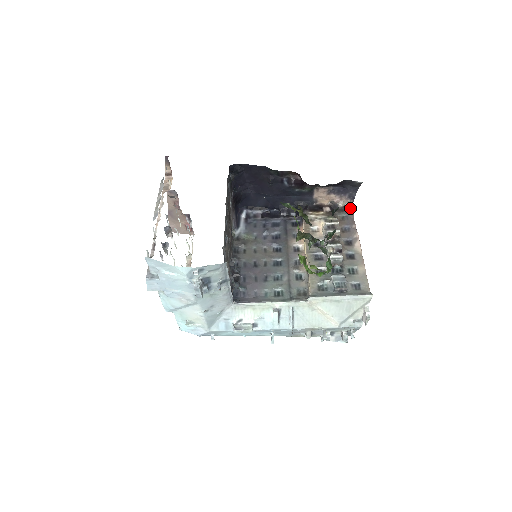
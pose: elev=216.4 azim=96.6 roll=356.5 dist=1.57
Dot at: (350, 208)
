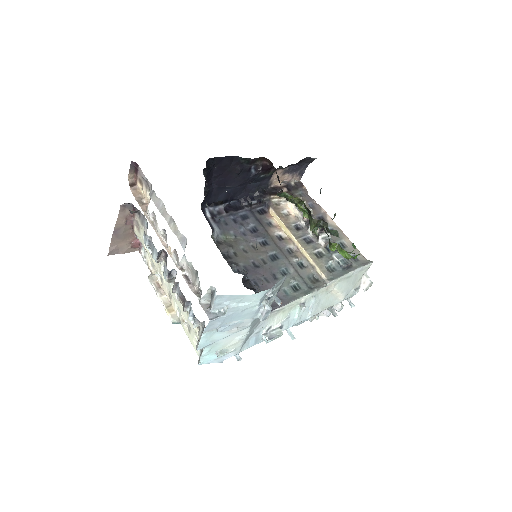
Dot at: (301, 185)
